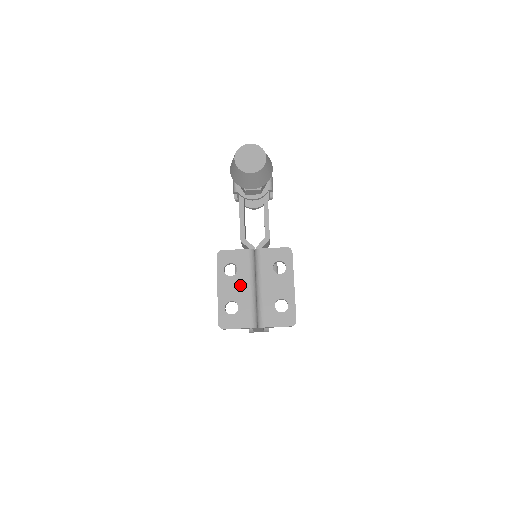
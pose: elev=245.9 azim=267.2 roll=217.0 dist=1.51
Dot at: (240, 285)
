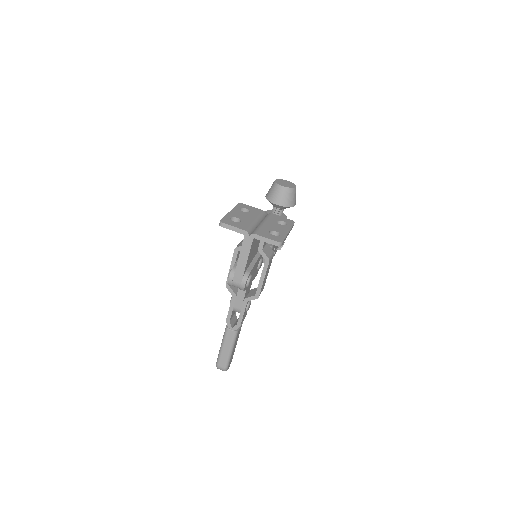
Dot at: (248, 216)
